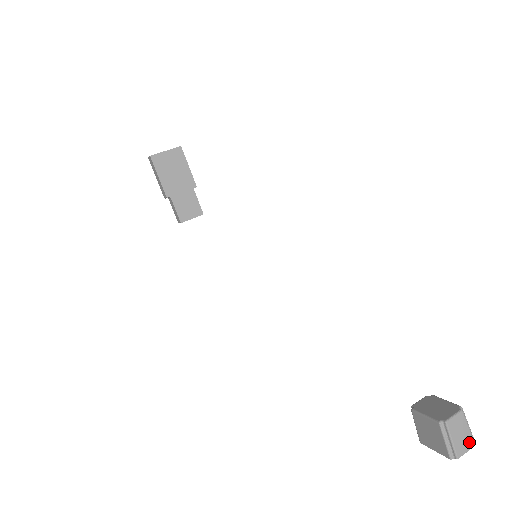
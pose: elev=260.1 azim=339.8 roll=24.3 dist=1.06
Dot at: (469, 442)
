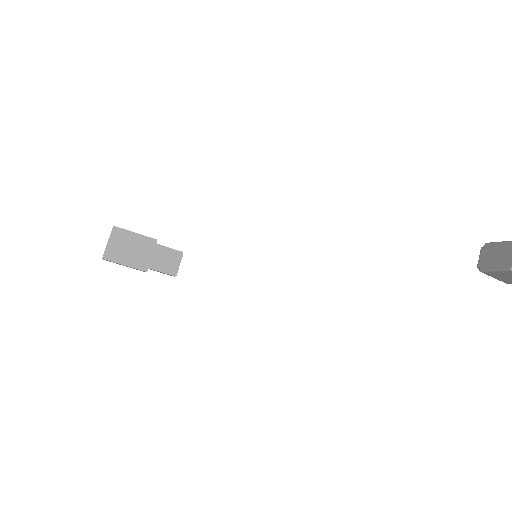
Dot at: out of frame
